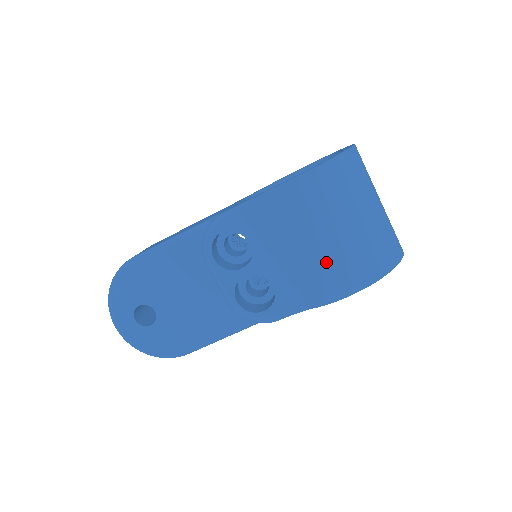
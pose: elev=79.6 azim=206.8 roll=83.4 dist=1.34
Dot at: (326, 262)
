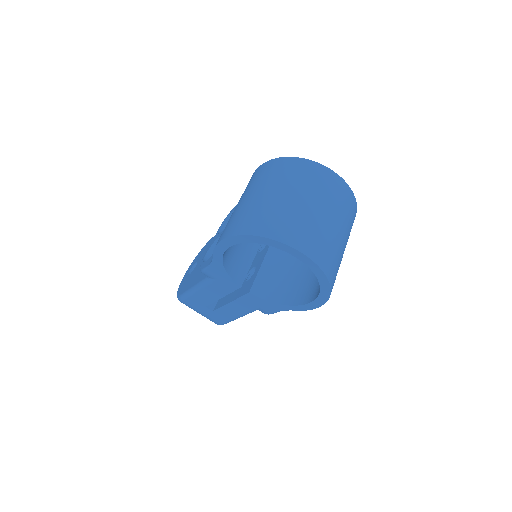
Dot at: (232, 217)
